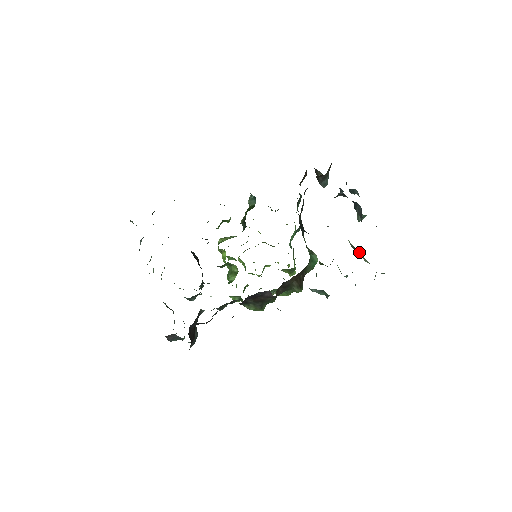
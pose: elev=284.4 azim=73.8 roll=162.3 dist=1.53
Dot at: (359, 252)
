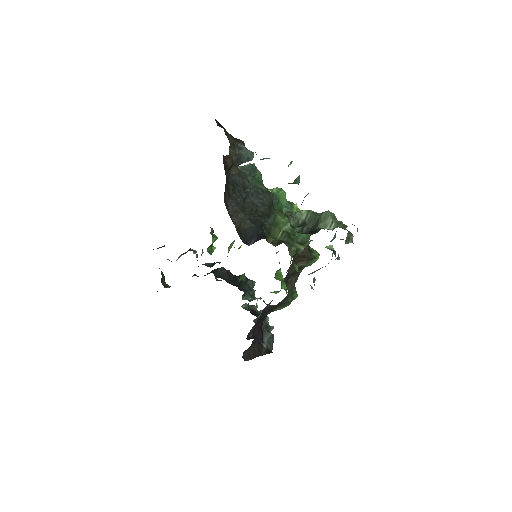
Dot at: (320, 218)
